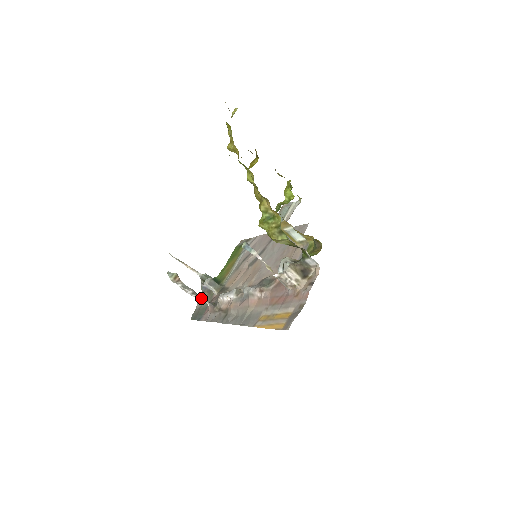
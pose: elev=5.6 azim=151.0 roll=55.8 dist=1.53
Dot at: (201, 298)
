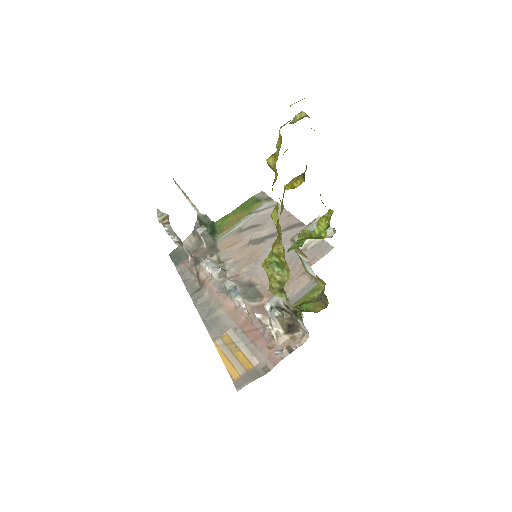
Dot at: (185, 249)
